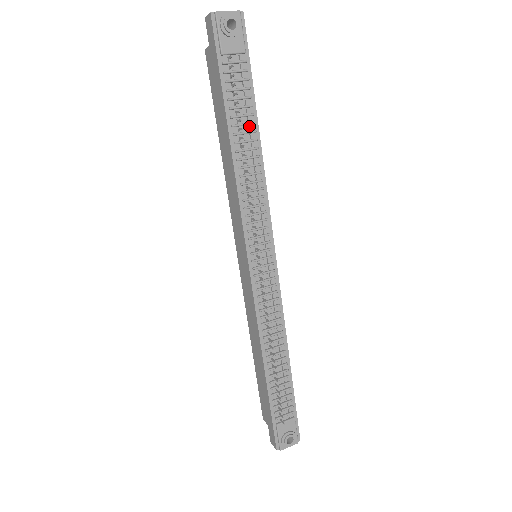
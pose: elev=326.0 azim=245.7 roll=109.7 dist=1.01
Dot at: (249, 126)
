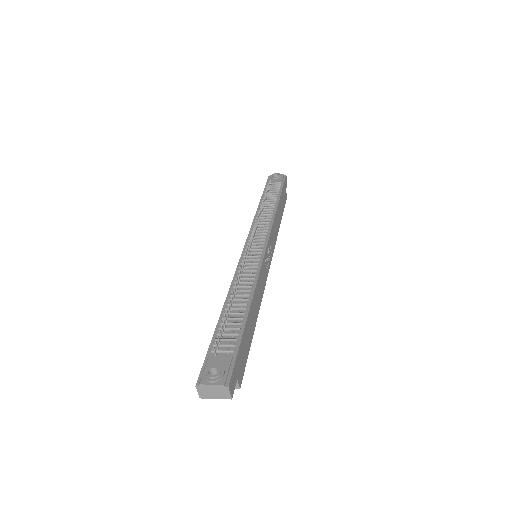
Dot at: (273, 201)
